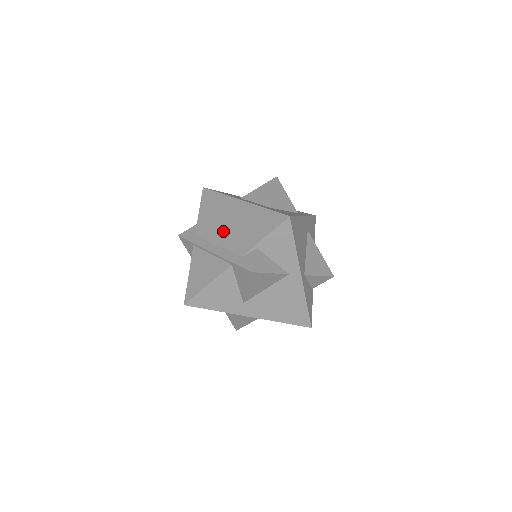
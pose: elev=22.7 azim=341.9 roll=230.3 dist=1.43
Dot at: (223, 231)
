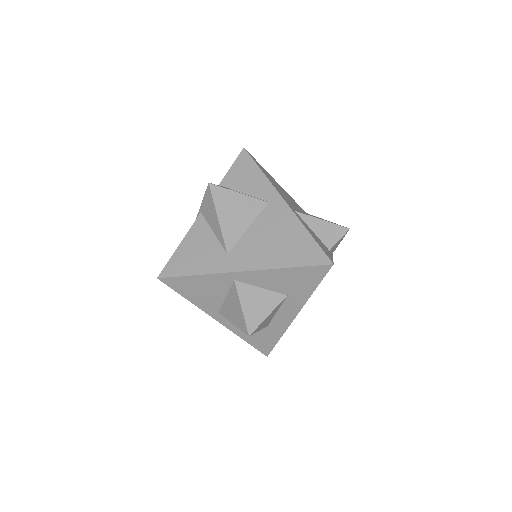
Dot at: occluded
